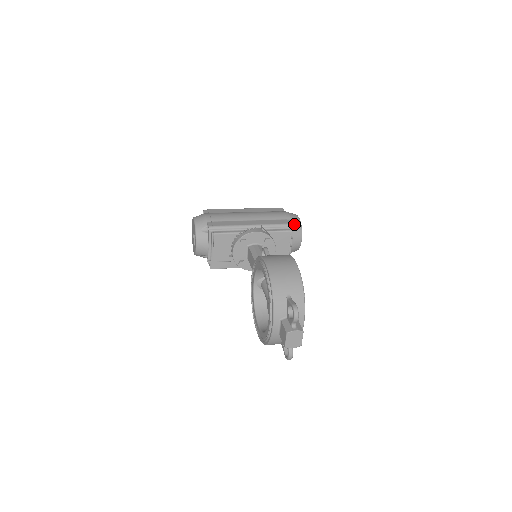
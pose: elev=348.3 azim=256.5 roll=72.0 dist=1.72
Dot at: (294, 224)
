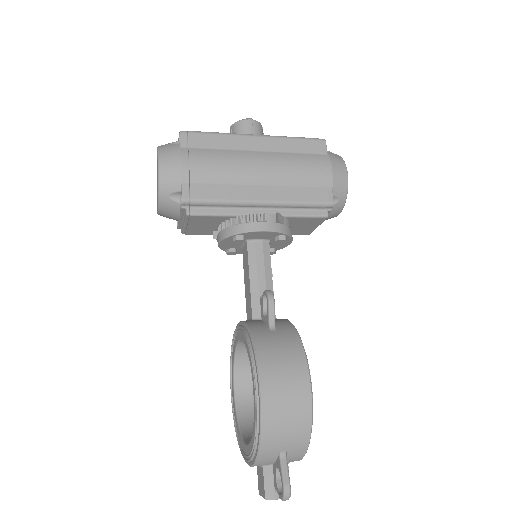
Dot at: (335, 195)
